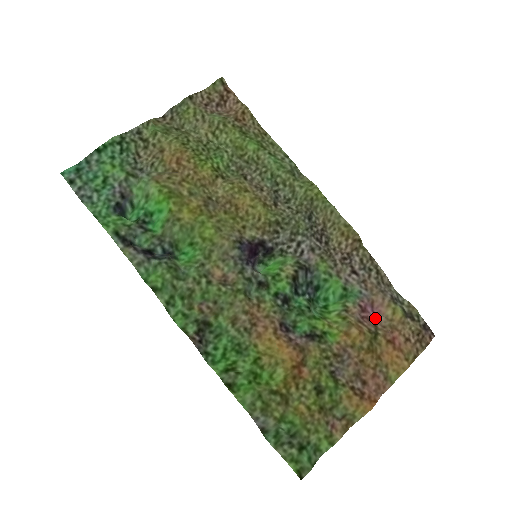
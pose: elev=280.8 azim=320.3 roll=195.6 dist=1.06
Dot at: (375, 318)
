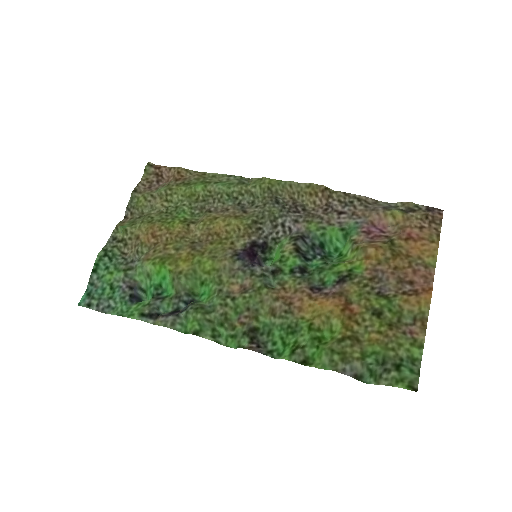
Dot at: (383, 232)
